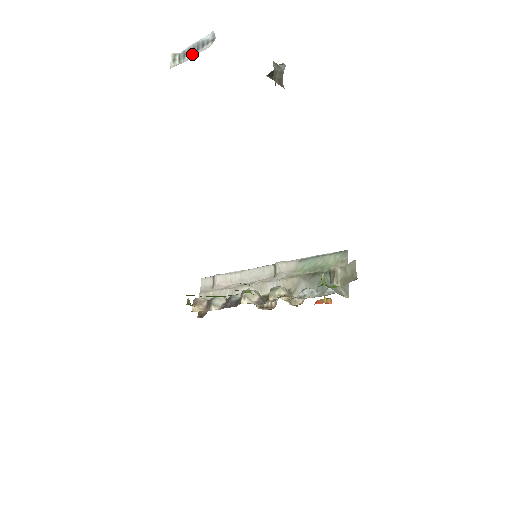
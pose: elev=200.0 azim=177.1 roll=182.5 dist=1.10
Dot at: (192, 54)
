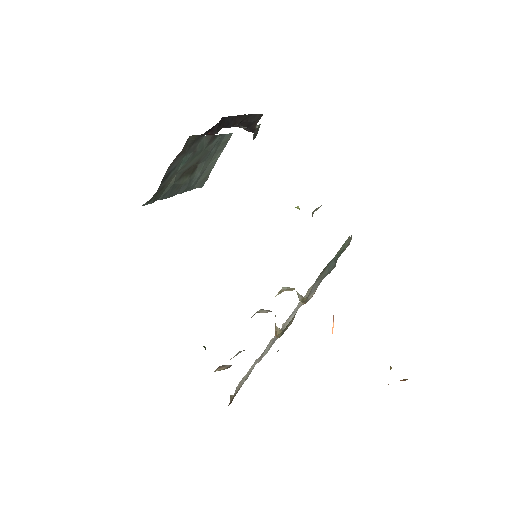
Dot at: occluded
